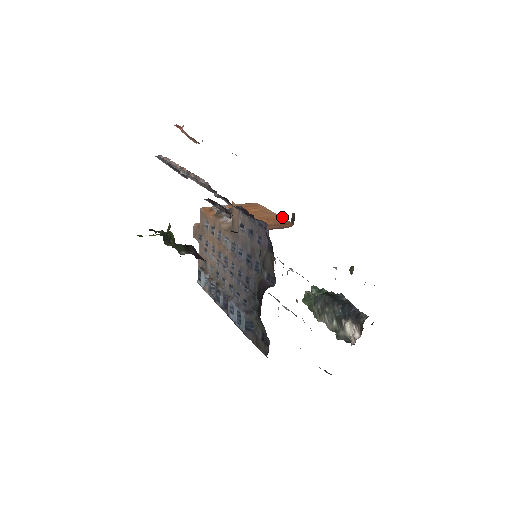
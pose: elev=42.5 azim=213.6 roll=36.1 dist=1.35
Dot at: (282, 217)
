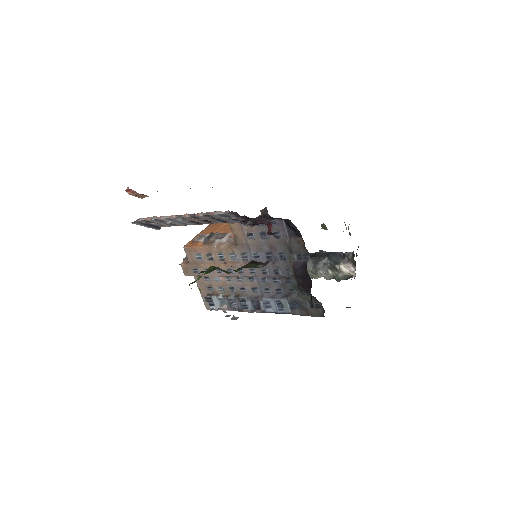
Dot at: occluded
